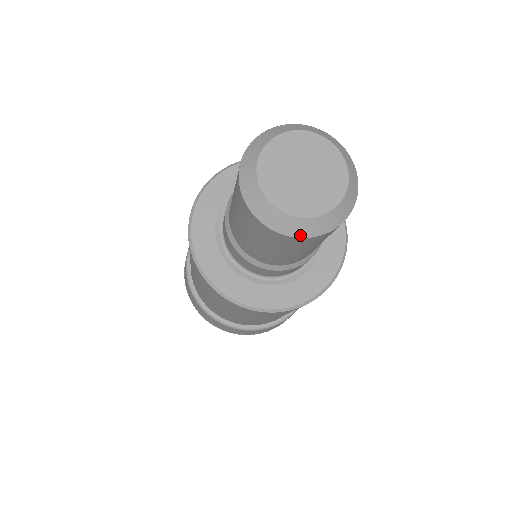
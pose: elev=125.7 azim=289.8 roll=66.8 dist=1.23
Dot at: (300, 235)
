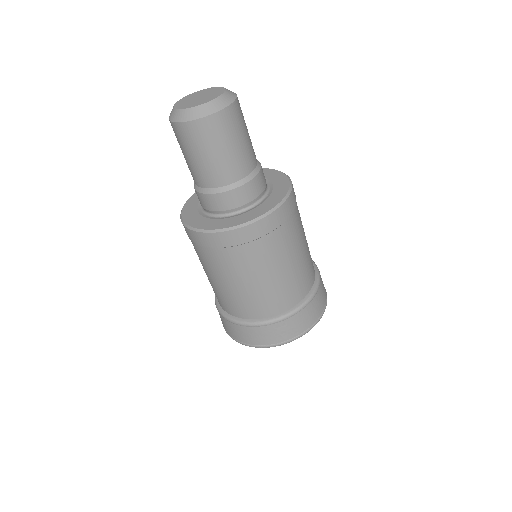
Dot at: (173, 120)
